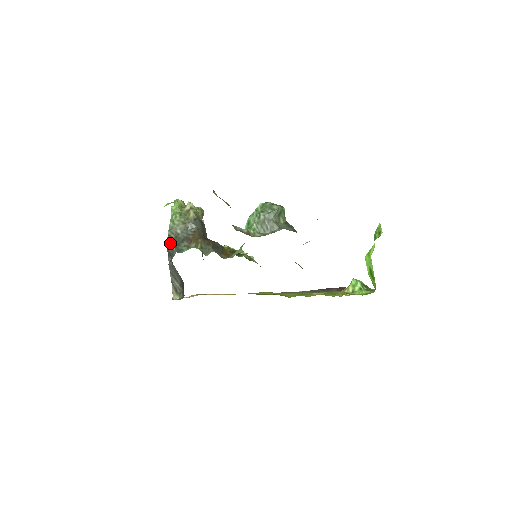
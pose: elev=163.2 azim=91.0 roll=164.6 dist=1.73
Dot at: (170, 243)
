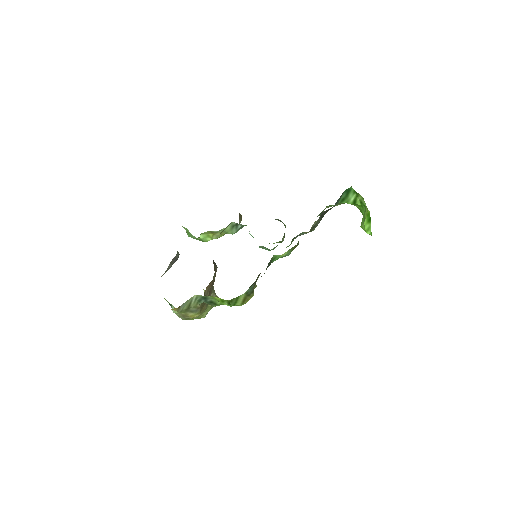
Dot at: occluded
